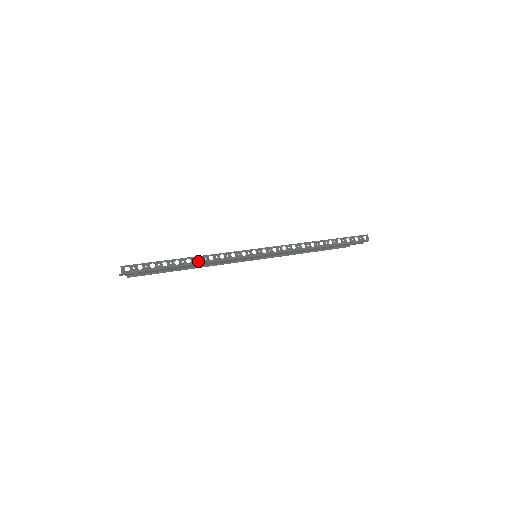
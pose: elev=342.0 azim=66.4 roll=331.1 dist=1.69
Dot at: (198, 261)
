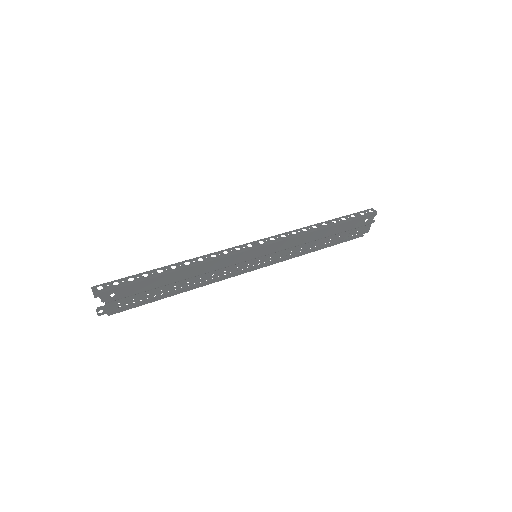
Dot at: (185, 265)
